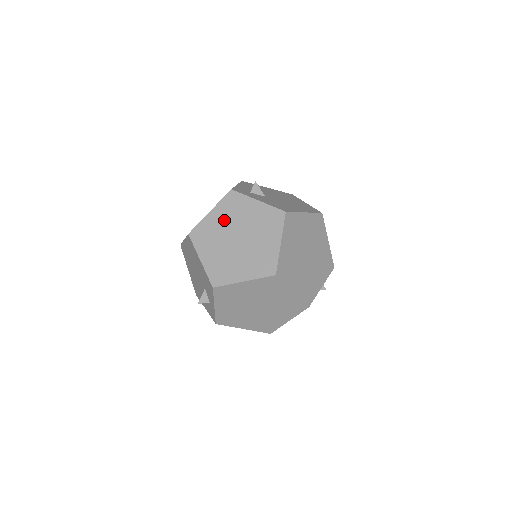
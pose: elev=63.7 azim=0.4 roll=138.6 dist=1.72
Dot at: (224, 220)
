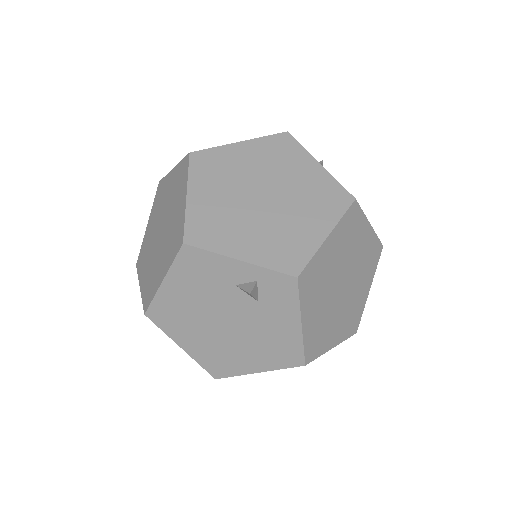
Dot at: occluded
